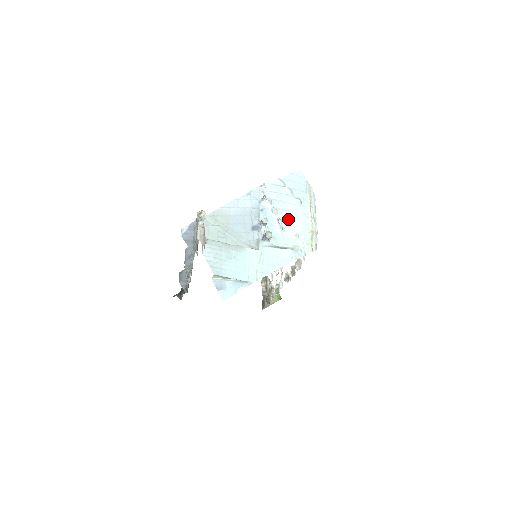
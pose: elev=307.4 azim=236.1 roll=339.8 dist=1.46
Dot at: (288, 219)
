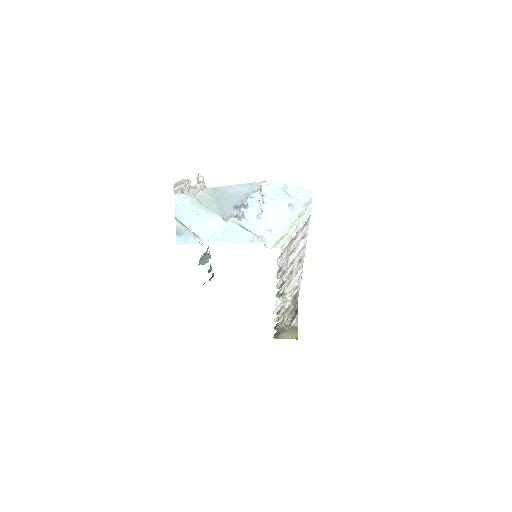
Dot at: (271, 215)
